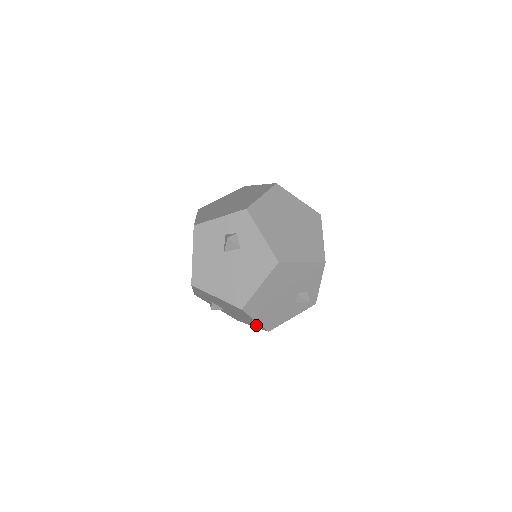
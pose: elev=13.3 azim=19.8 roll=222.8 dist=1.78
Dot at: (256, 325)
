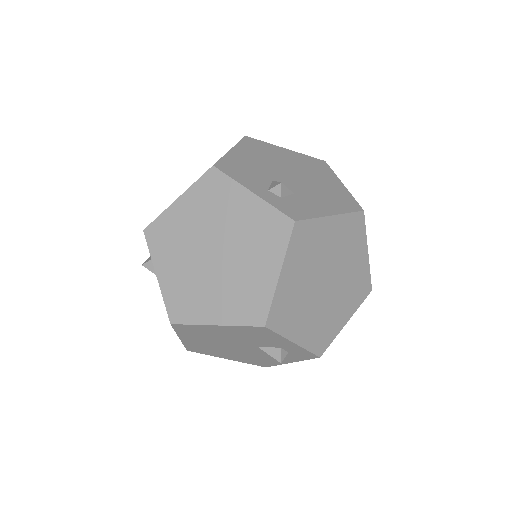
Dot at: occluded
